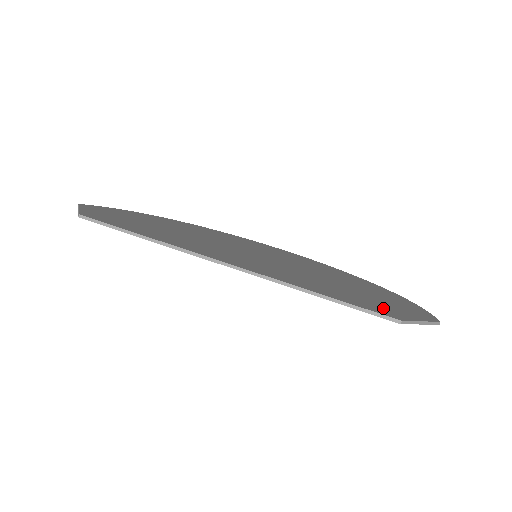
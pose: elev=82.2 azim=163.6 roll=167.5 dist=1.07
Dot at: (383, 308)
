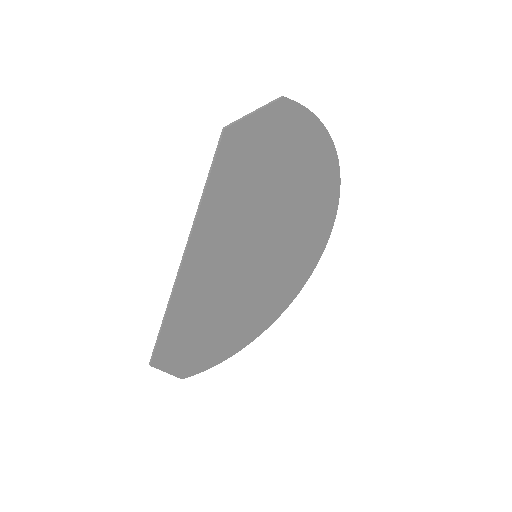
Dot at: (242, 145)
